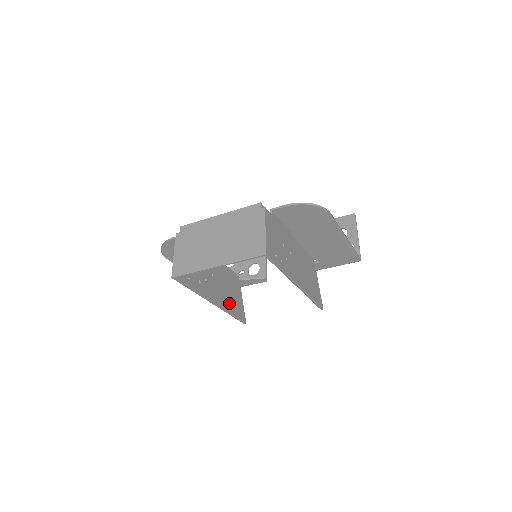
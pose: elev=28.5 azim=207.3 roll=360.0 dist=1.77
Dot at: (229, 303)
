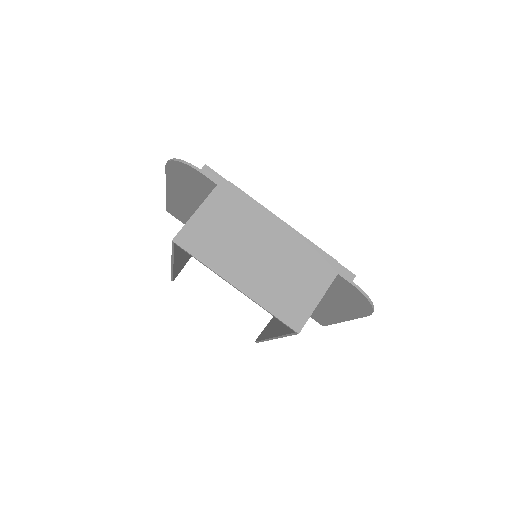
Dot at: (182, 262)
